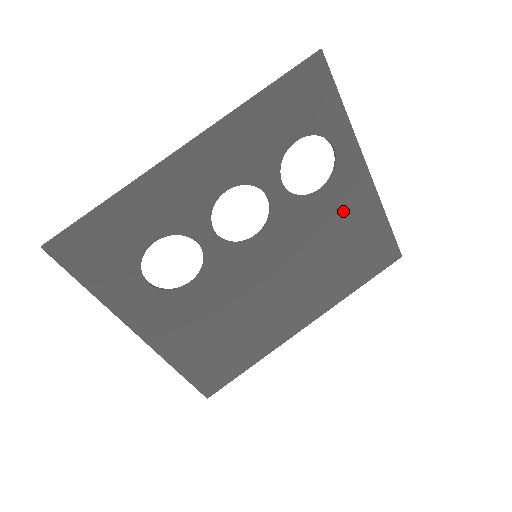
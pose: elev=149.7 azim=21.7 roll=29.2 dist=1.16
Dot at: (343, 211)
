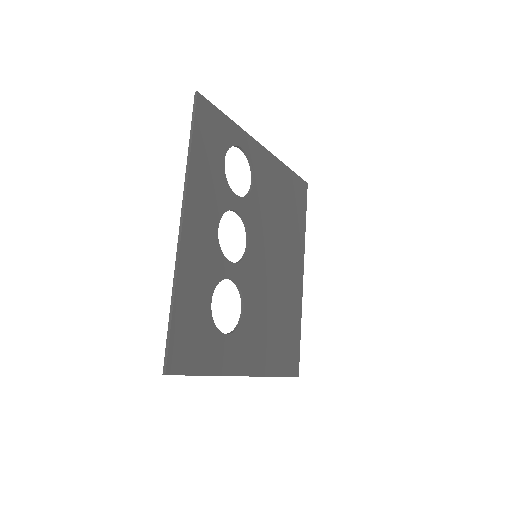
Dot at: (270, 183)
